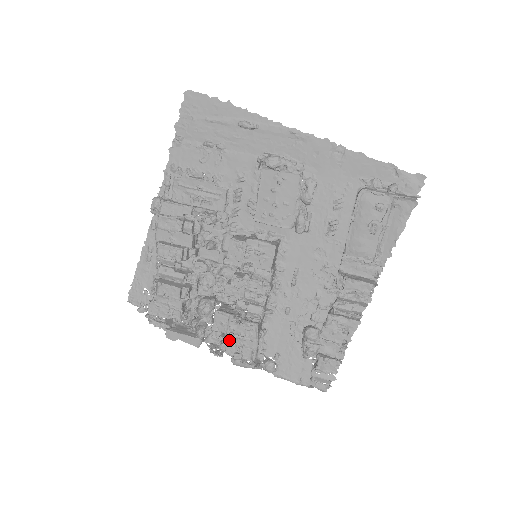
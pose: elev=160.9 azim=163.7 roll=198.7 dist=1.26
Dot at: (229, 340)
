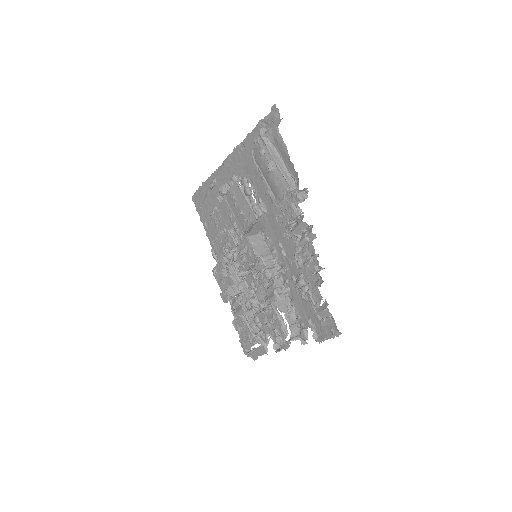
Dot at: (269, 331)
